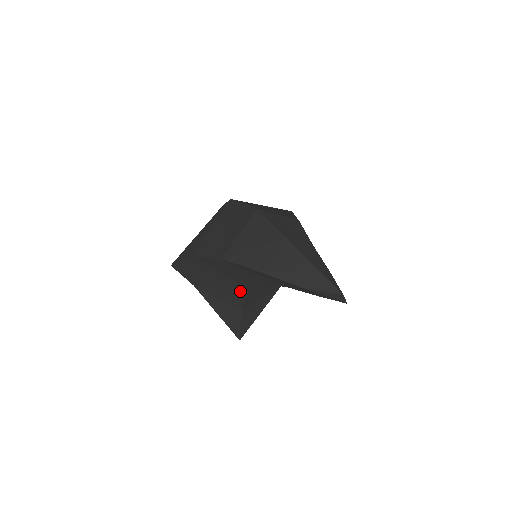
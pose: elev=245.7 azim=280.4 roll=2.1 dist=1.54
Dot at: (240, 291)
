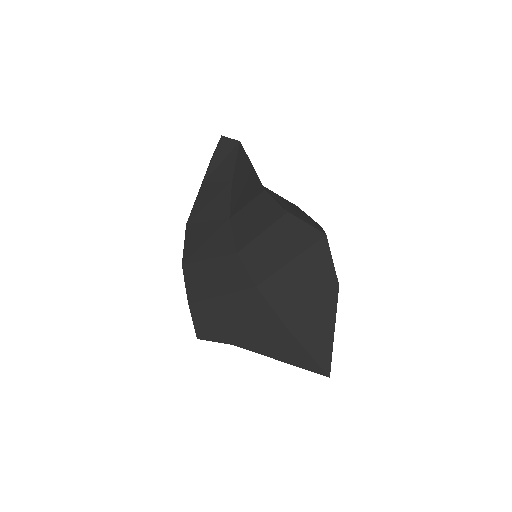
Dot at: (255, 299)
